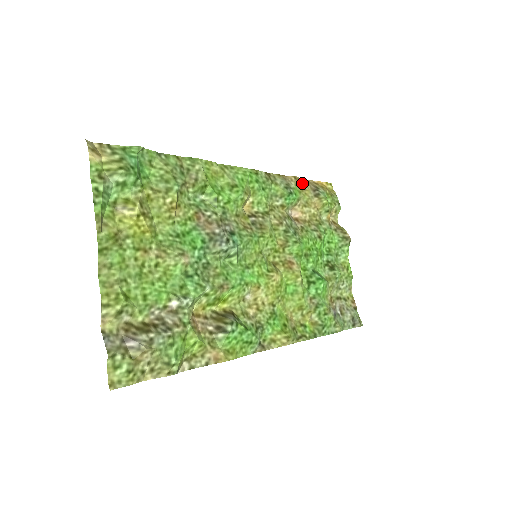
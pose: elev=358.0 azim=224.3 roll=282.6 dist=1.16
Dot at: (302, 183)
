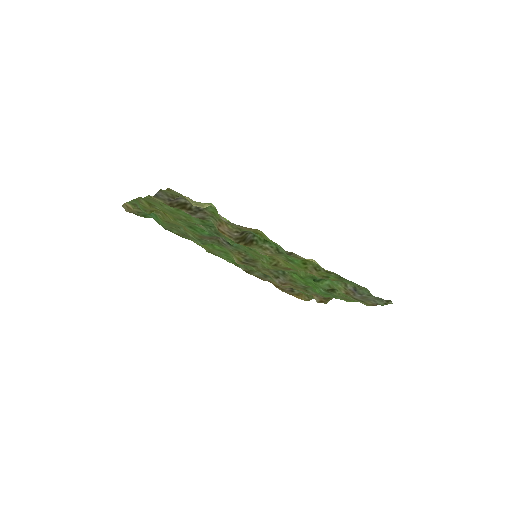
Dot at: (278, 286)
